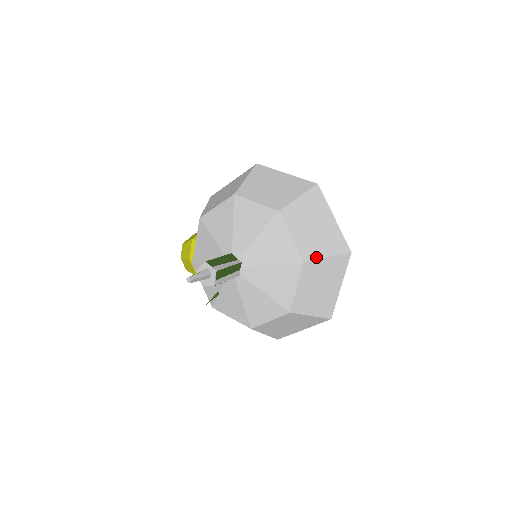
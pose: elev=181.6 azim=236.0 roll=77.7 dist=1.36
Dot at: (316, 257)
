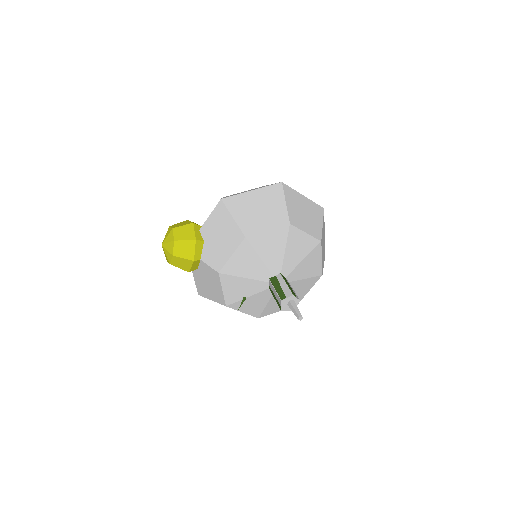
Dot at: occluded
